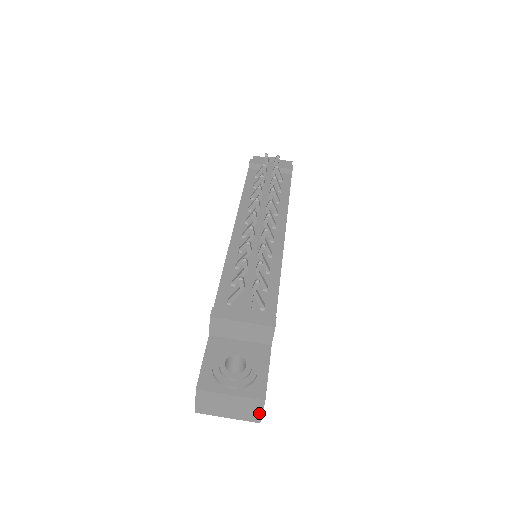
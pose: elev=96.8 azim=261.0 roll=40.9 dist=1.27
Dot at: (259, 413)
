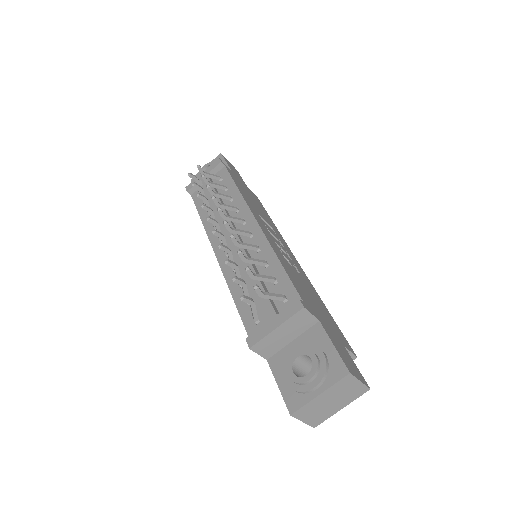
Dot at: (359, 384)
